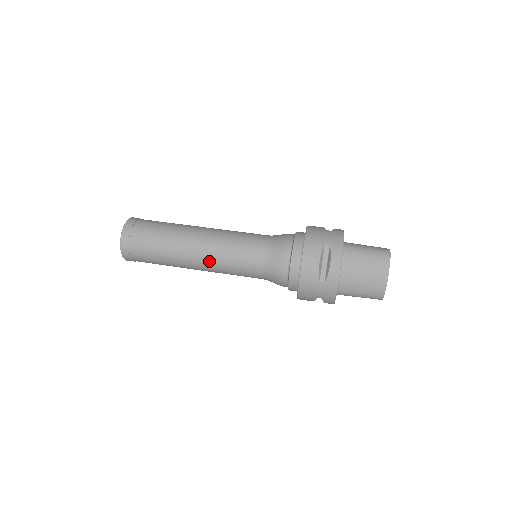
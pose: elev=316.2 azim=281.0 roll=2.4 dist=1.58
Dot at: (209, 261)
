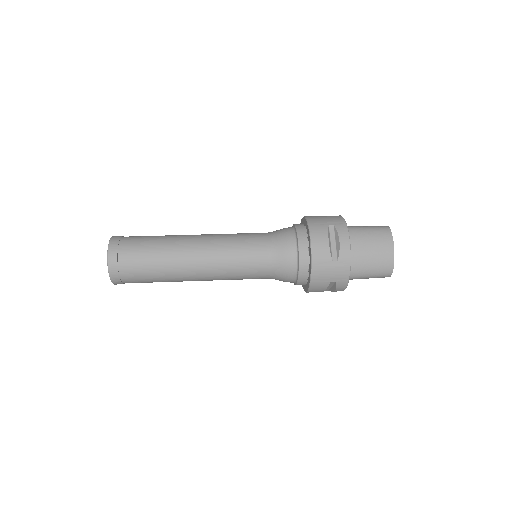
Dot at: (211, 264)
